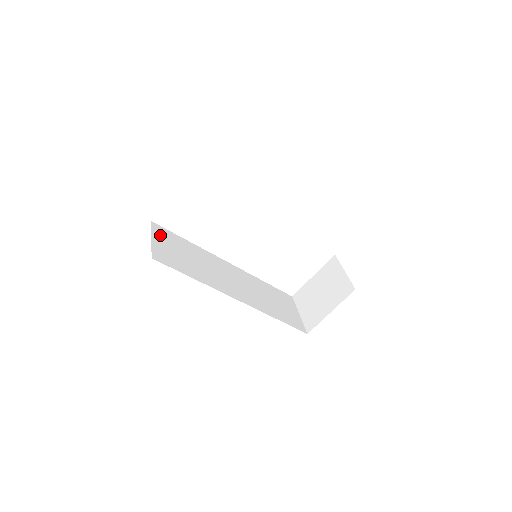
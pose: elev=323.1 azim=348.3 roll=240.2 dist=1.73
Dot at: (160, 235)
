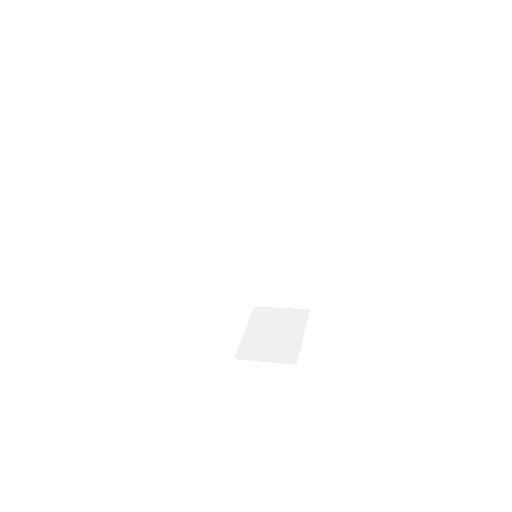
Dot at: occluded
